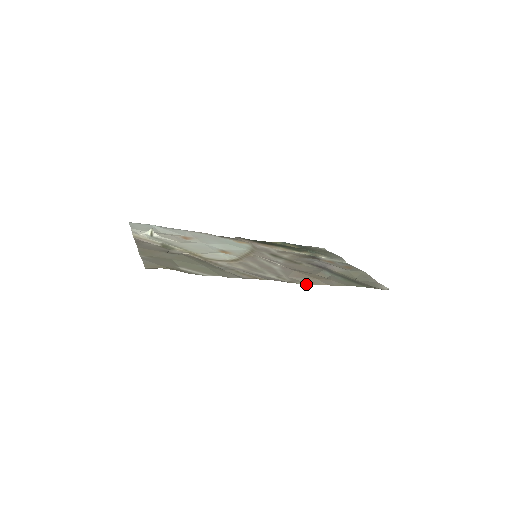
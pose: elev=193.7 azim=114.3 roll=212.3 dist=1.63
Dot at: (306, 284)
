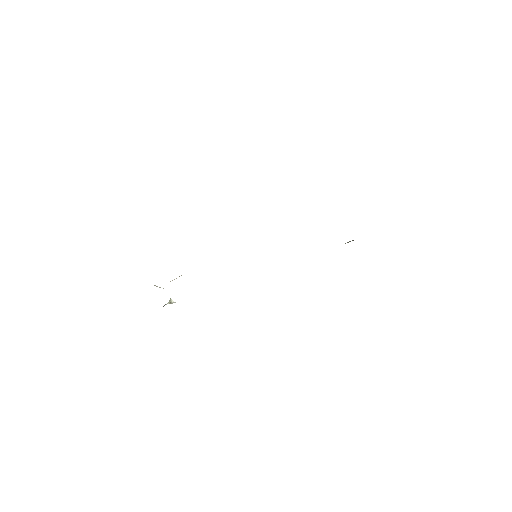
Dot at: occluded
